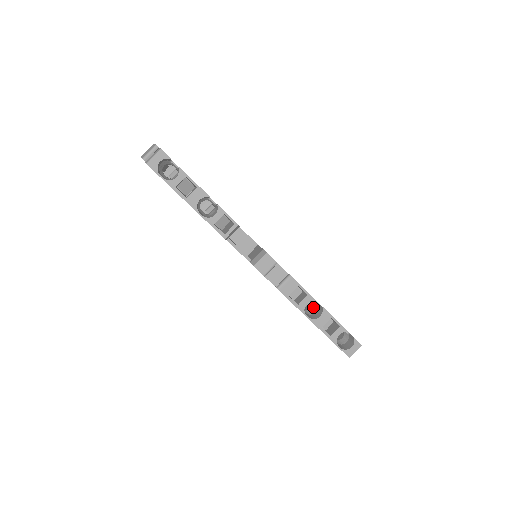
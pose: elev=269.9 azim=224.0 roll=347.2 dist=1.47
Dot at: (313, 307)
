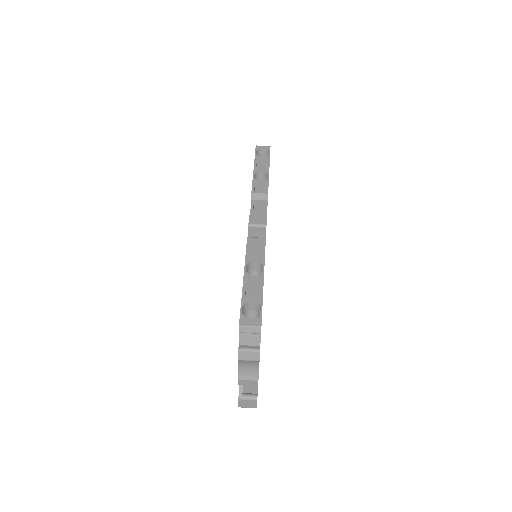
Dot at: occluded
